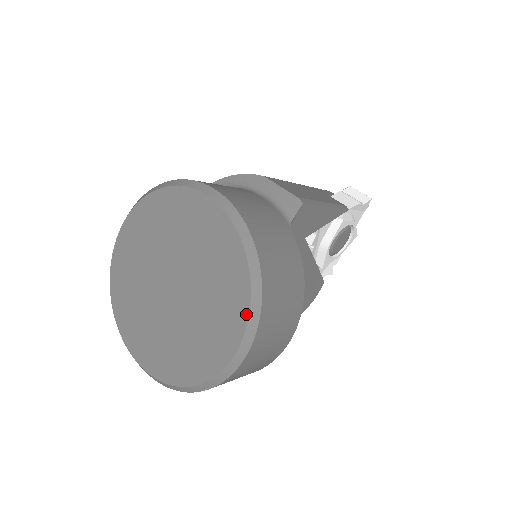
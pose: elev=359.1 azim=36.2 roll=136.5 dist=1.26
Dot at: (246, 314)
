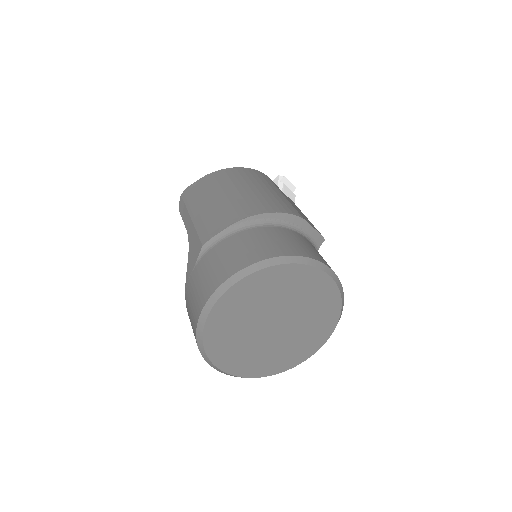
Dot at: (330, 335)
